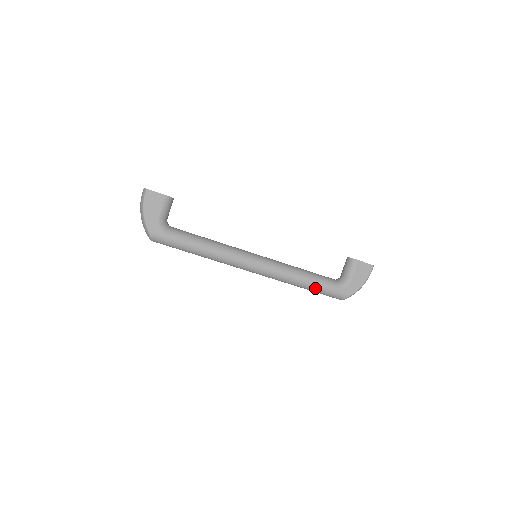
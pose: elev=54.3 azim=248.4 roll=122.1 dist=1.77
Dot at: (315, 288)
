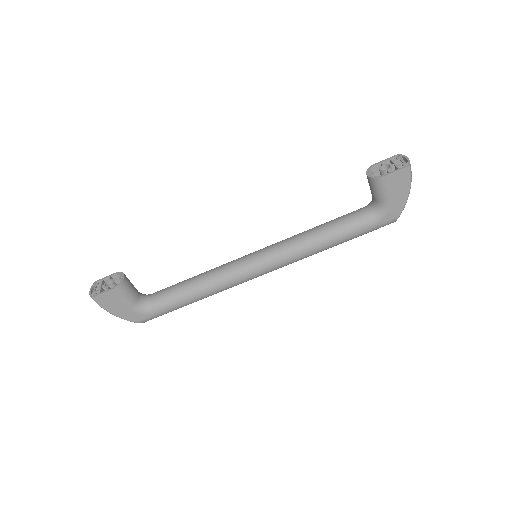
Dot at: (348, 240)
